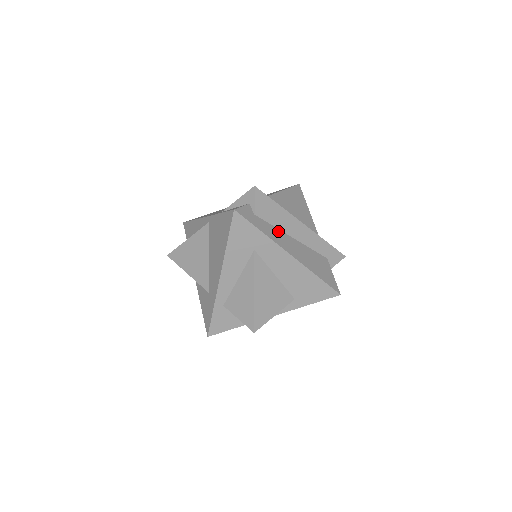
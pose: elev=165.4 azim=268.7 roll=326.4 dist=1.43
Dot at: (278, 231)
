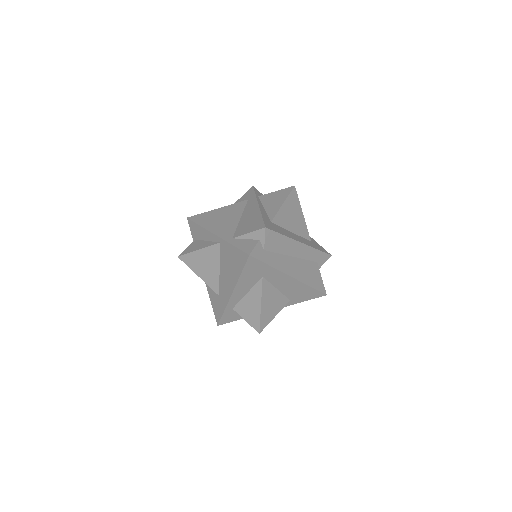
Dot at: (282, 257)
